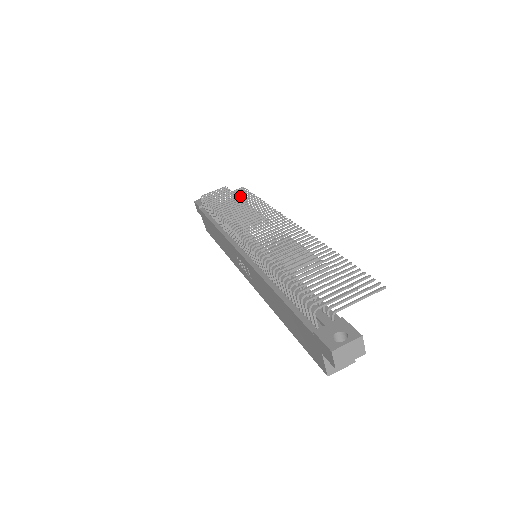
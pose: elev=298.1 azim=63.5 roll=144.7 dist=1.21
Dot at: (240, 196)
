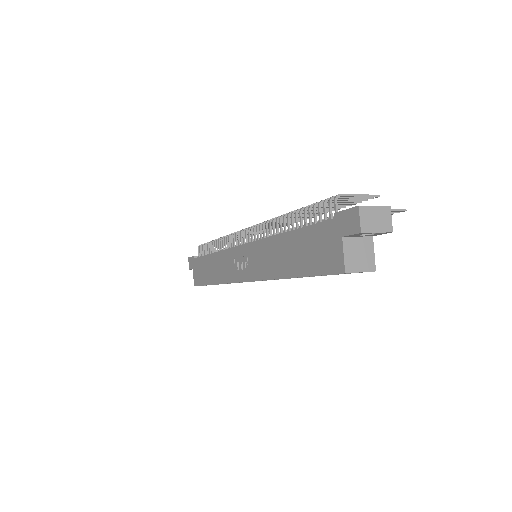
Dot at: occluded
